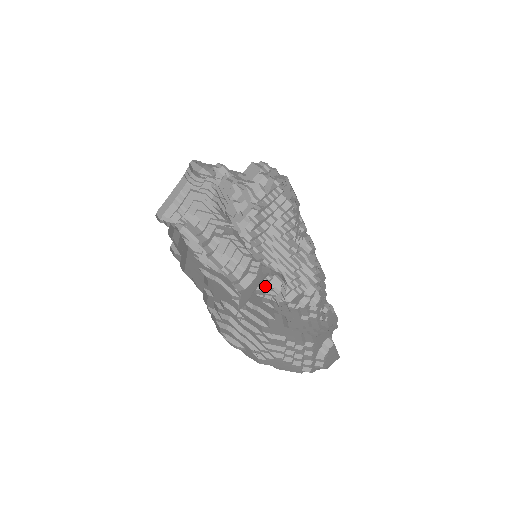
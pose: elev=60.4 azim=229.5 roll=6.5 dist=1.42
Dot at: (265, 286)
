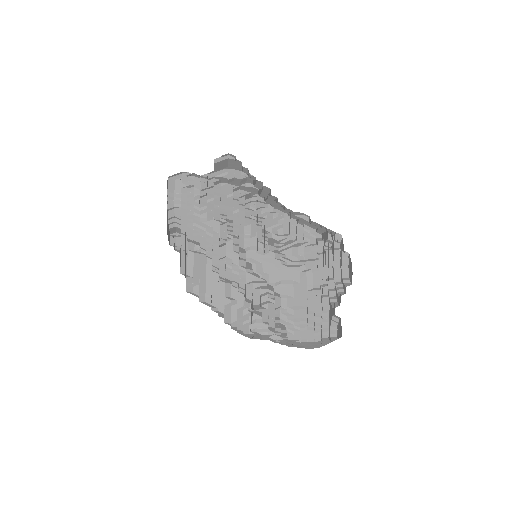
Dot at: (296, 224)
